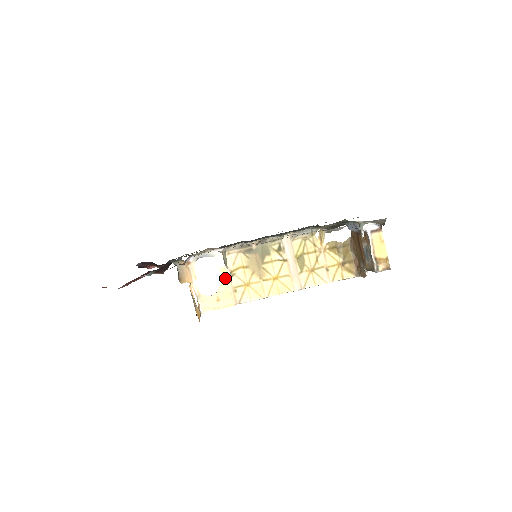
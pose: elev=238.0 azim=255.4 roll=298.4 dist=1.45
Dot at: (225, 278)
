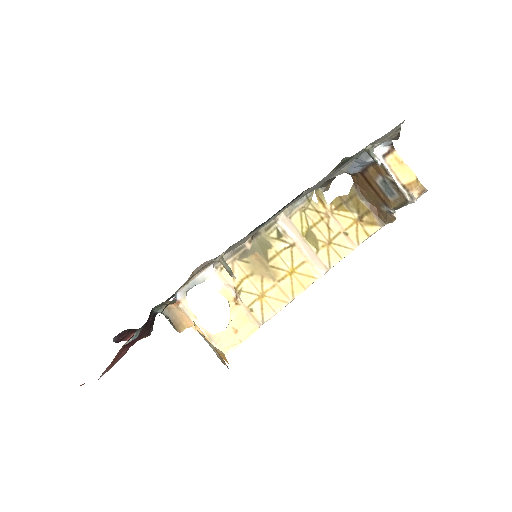
Dot at: (232, 300)
